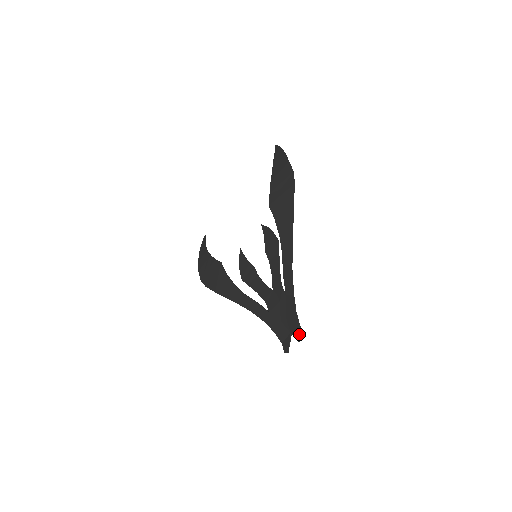
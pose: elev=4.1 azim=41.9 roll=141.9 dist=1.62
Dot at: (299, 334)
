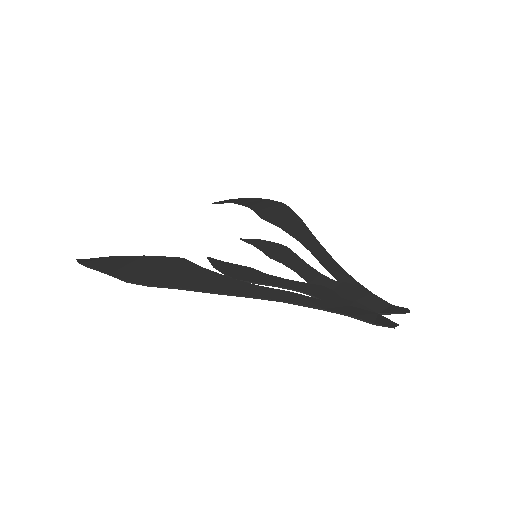
Dot at: (399, 308)
